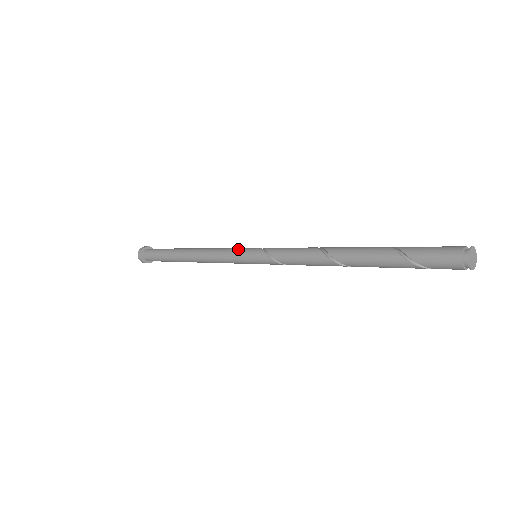
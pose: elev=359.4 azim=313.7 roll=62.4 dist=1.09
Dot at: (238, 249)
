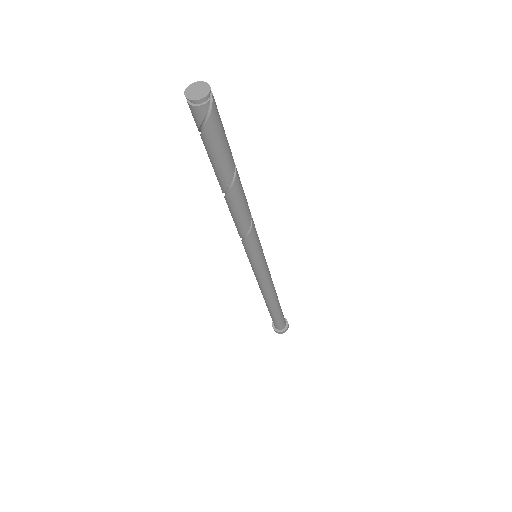
Dot at: occluded
